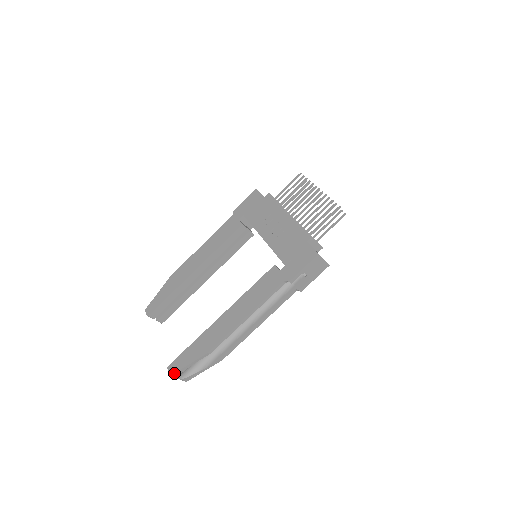
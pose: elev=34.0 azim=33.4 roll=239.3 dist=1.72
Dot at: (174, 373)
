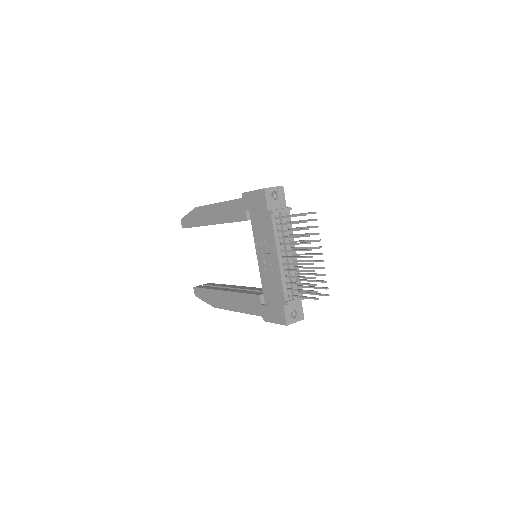
Dot at: occluded
